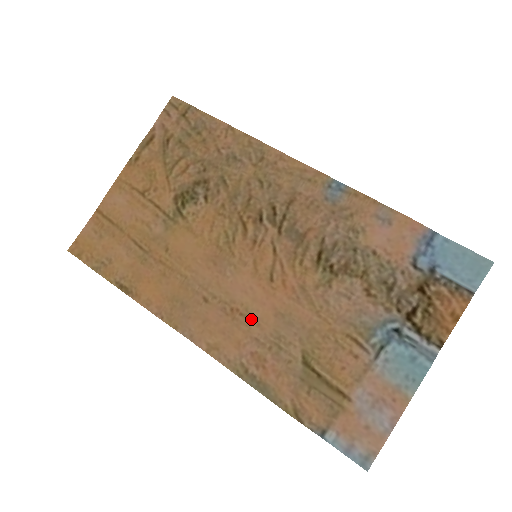
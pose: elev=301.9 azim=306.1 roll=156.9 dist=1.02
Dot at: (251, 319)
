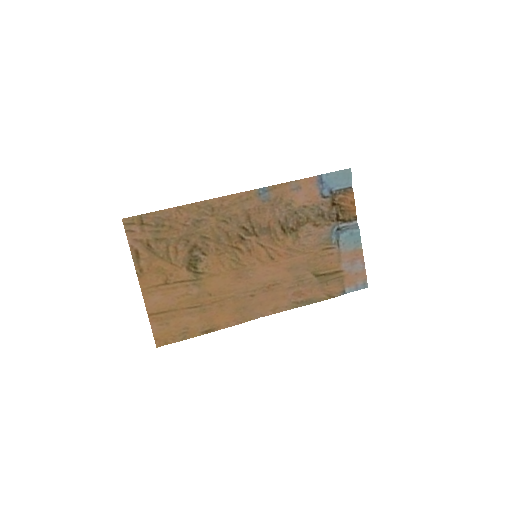
Dot at: (280, 283)
